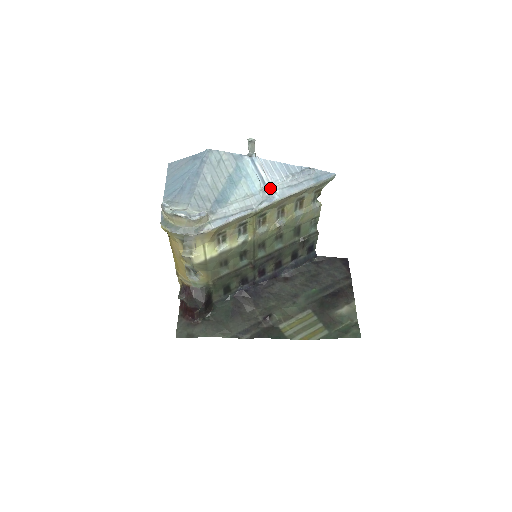
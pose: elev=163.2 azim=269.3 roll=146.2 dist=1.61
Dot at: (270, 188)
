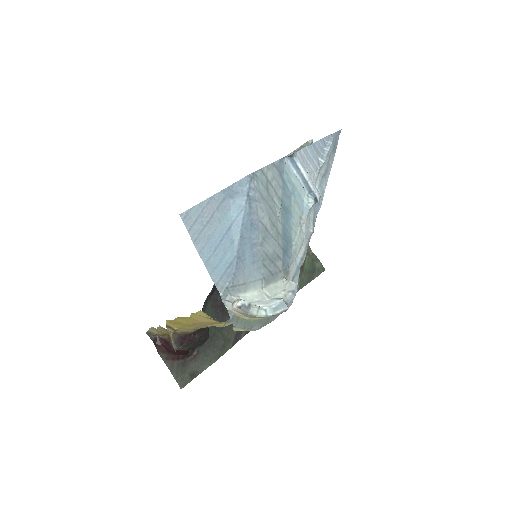
Dot at: (317, 194)
